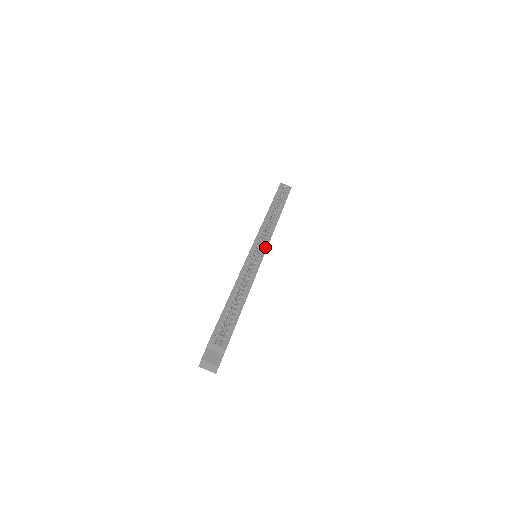
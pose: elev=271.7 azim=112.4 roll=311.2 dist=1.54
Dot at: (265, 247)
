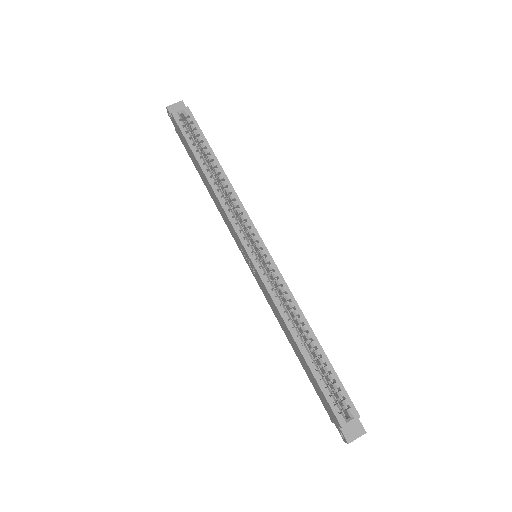
Dot at: (262, 245)
